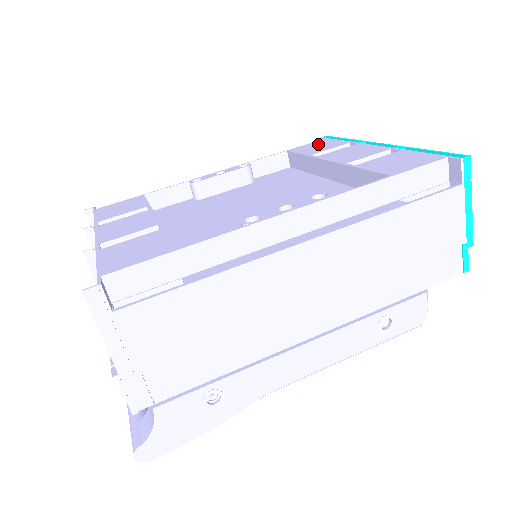
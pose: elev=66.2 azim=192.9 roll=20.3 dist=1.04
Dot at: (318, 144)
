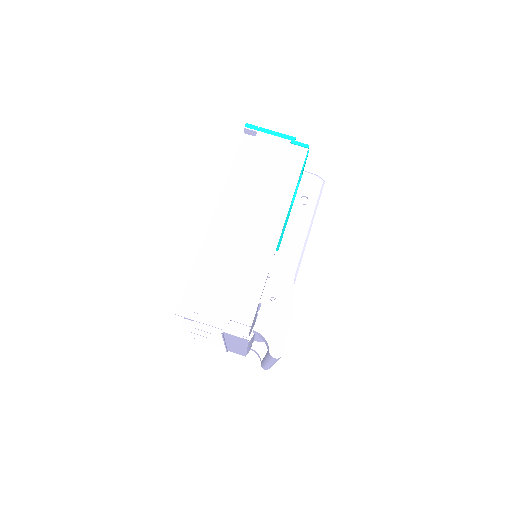
Dot at: occluded
